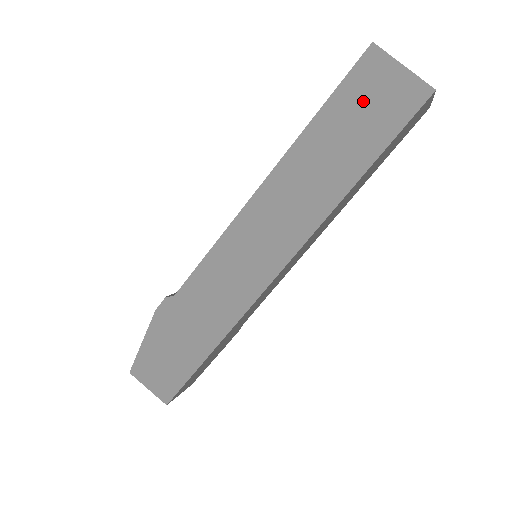
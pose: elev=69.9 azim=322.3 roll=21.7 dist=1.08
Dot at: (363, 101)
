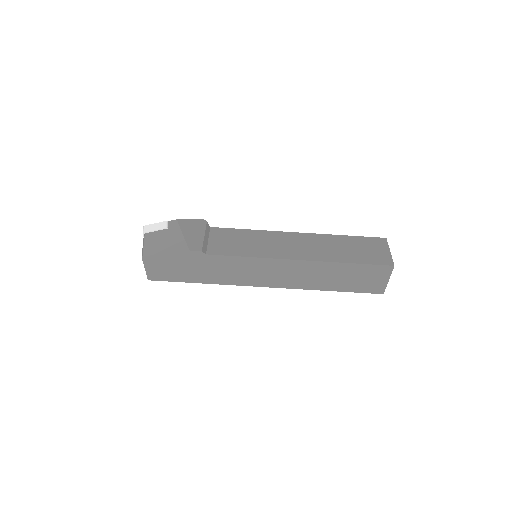
Dot at: (365, 276)
